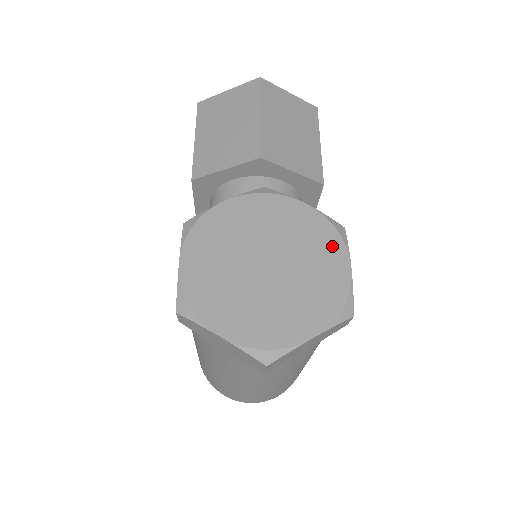
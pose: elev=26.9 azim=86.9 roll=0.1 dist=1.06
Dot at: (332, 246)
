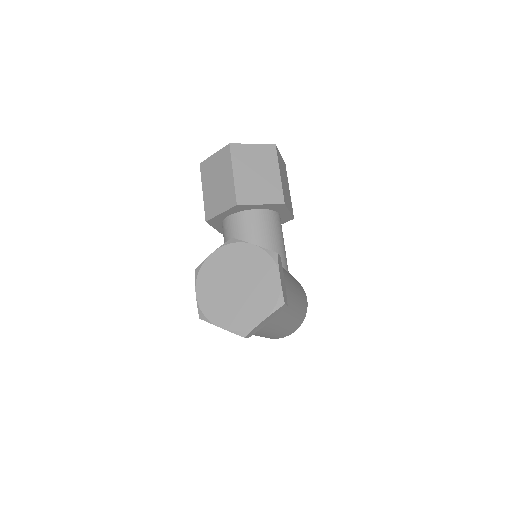
Dot at: (269, 268)
